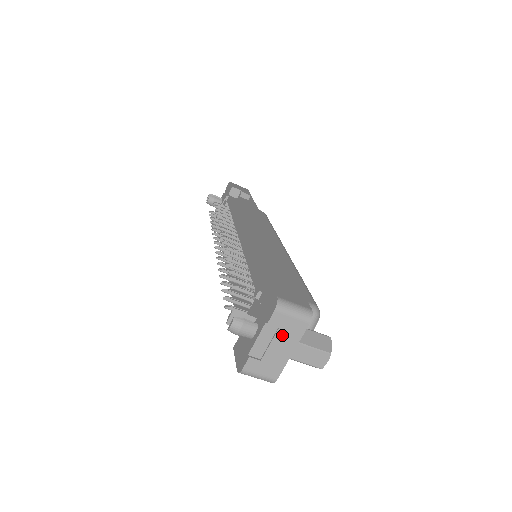
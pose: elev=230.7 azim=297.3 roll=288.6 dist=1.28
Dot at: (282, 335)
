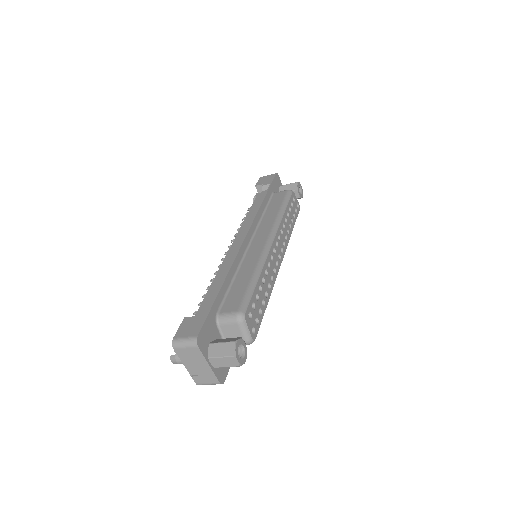
Dot at: (193, 359)
